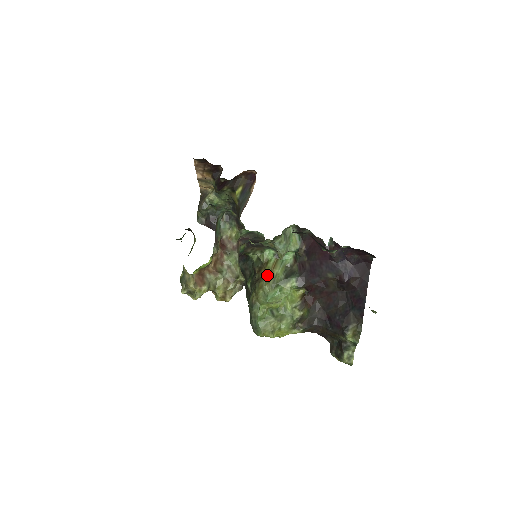
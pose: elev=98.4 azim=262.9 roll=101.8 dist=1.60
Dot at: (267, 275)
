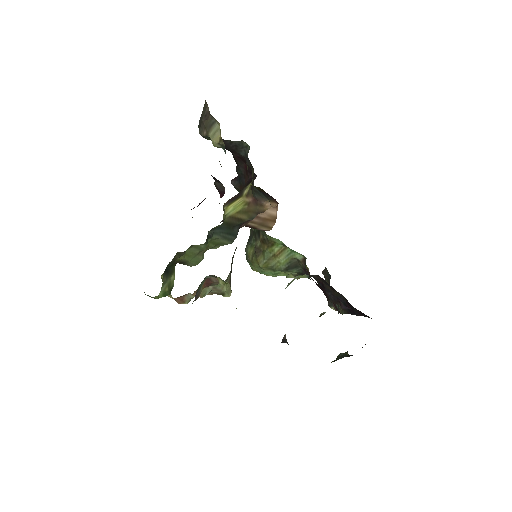
Dot at: (267, 258)
